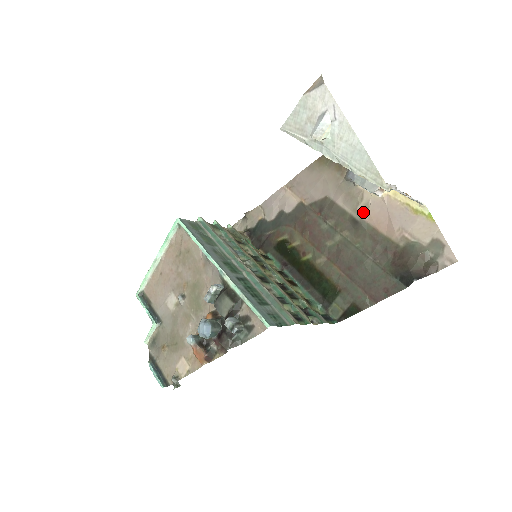
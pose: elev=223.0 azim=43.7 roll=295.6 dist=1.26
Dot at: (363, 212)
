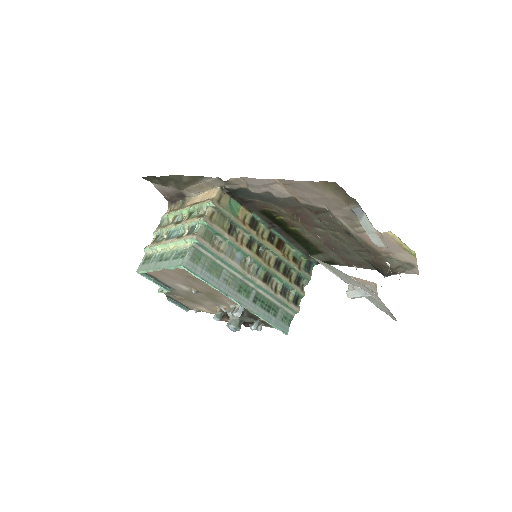
Dot at: (359, 232)
